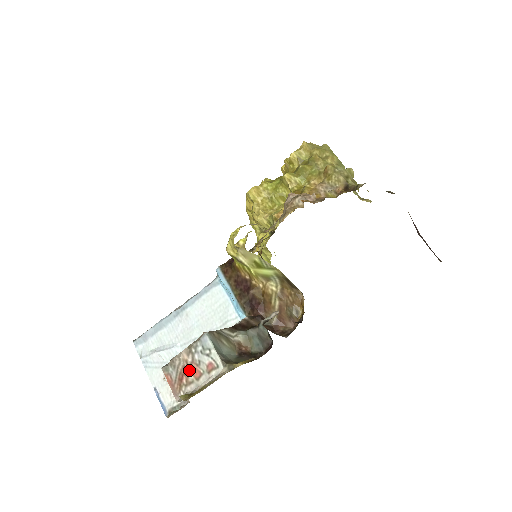
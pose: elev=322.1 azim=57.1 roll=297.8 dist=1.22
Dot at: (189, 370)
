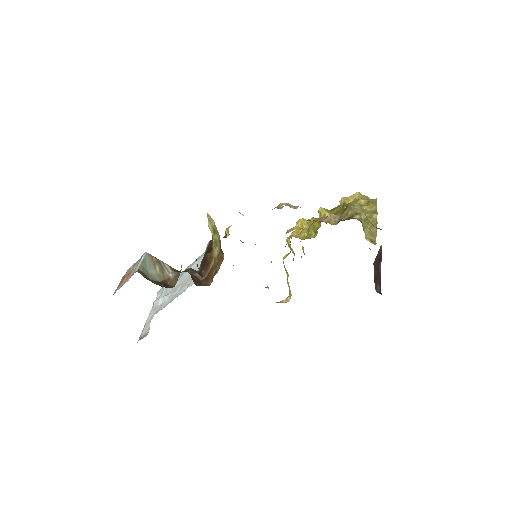
Dot at: (127, 275)
